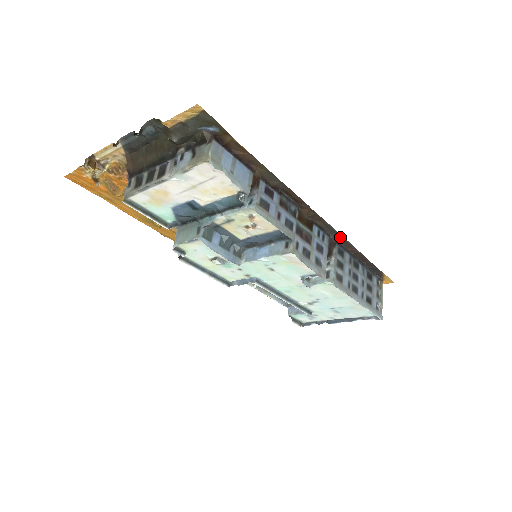
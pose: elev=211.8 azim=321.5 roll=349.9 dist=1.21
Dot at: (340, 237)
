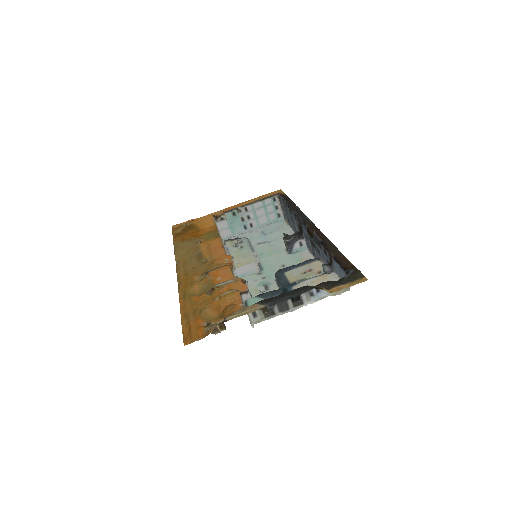
Dot at: (302, 214)
